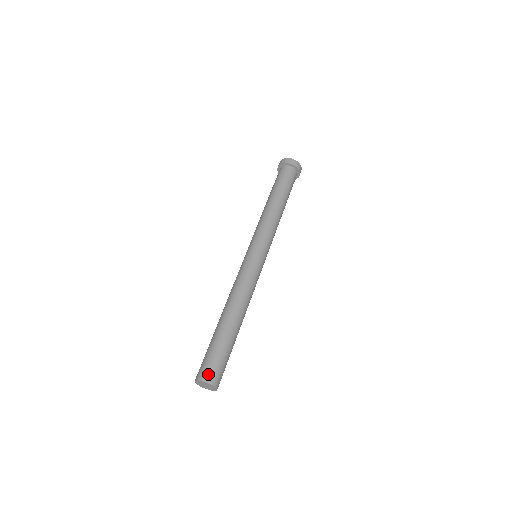
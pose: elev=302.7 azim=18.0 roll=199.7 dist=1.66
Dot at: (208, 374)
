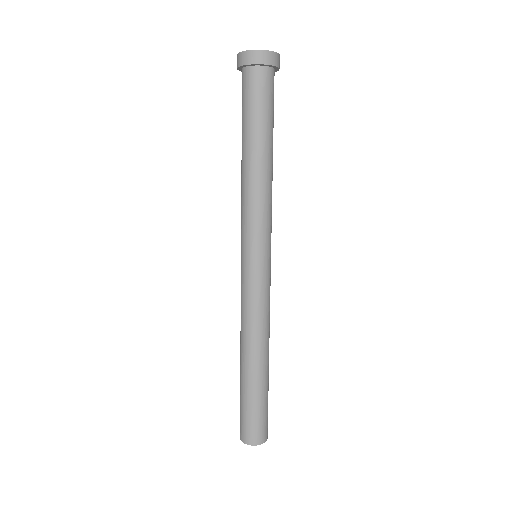
Dot at: (245, 435)
